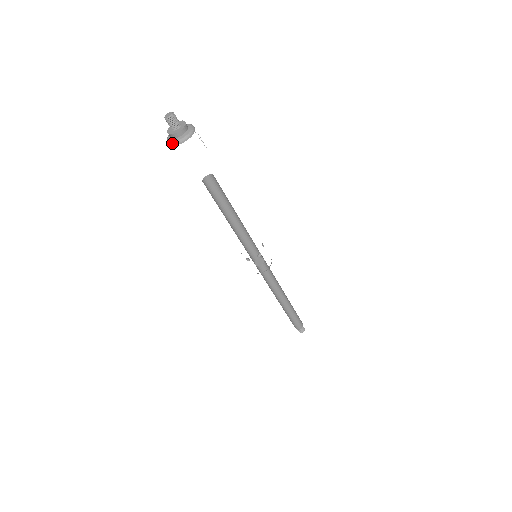
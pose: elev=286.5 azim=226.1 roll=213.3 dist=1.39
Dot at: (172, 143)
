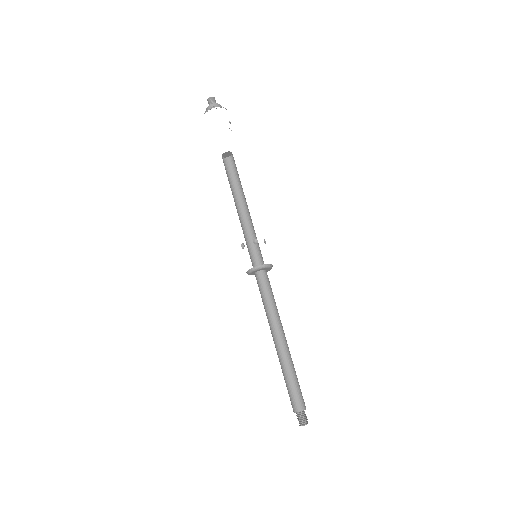
Dot at: (205, 112)
